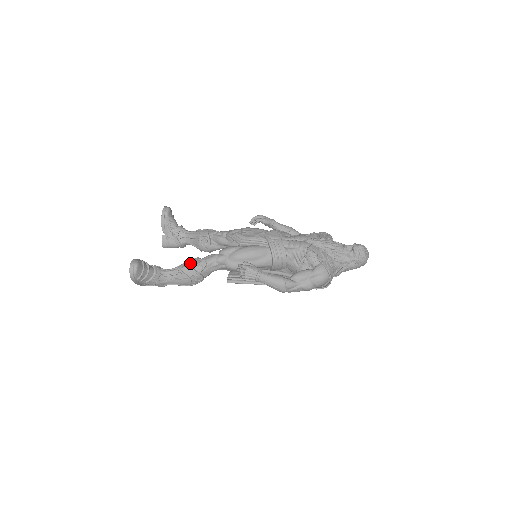
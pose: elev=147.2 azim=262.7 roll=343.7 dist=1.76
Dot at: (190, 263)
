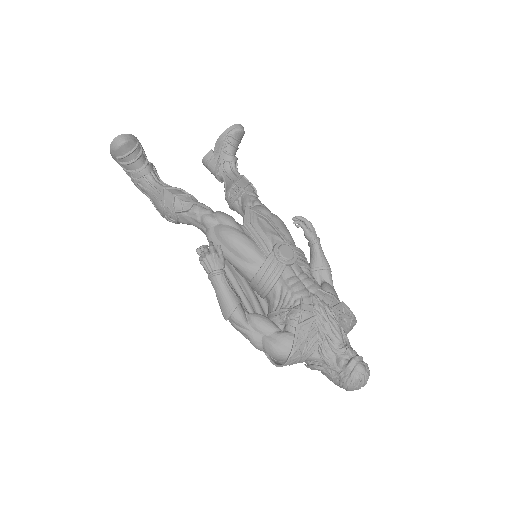
Dot at: (177, 193)
